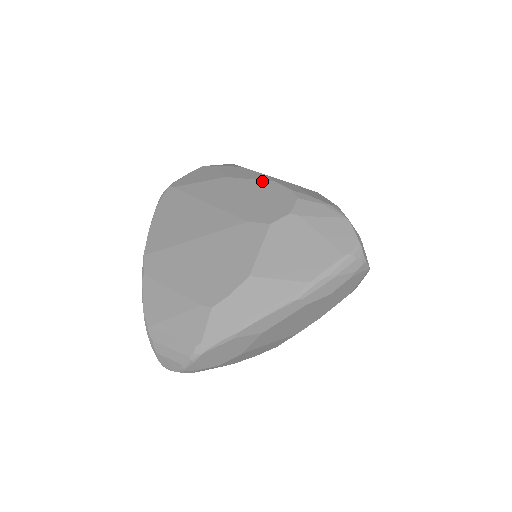
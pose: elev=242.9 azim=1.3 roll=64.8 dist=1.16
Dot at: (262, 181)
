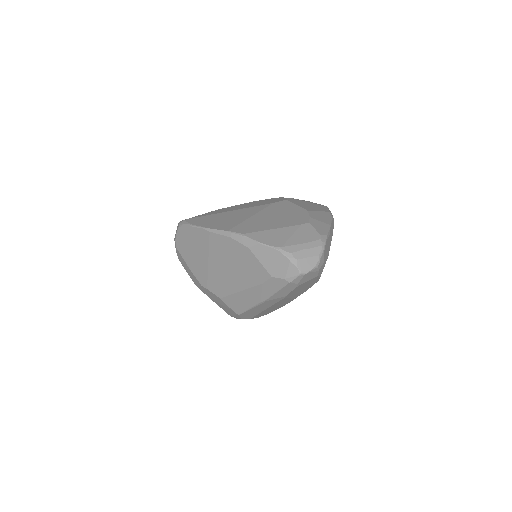
Dot at: (246, 203)
